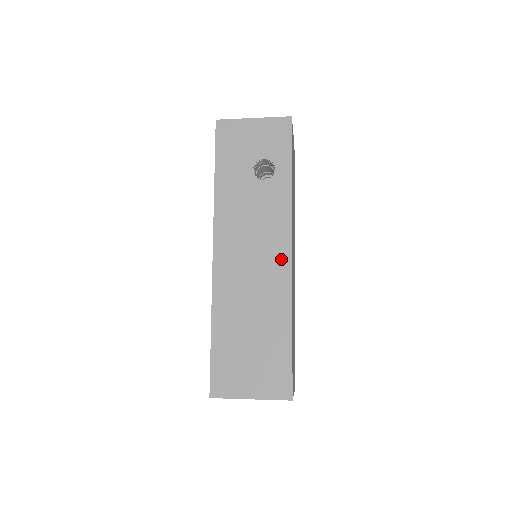
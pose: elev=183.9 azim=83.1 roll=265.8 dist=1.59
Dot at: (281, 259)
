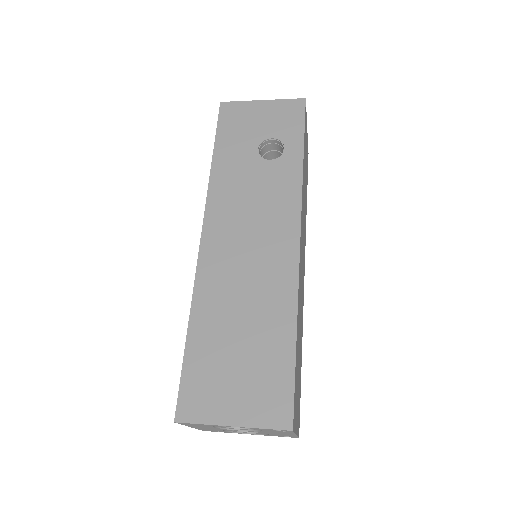
Dot at: (286, 244)
